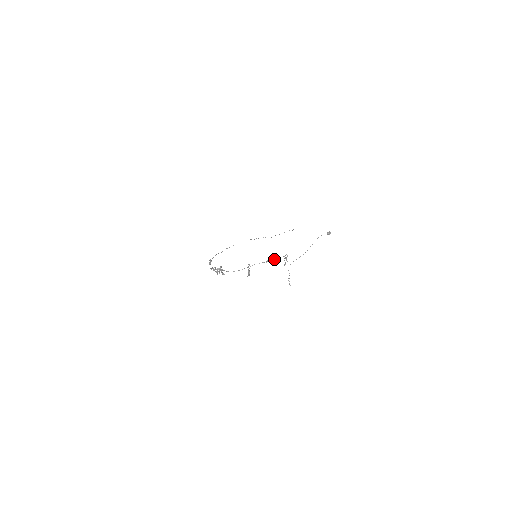
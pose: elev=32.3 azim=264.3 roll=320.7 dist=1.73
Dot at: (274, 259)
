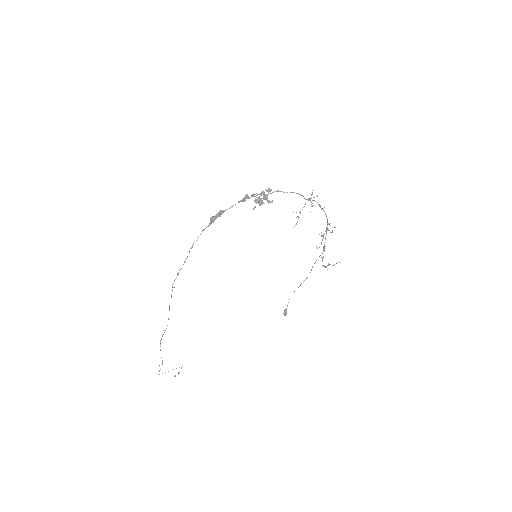
Dot at: (325, 214)
